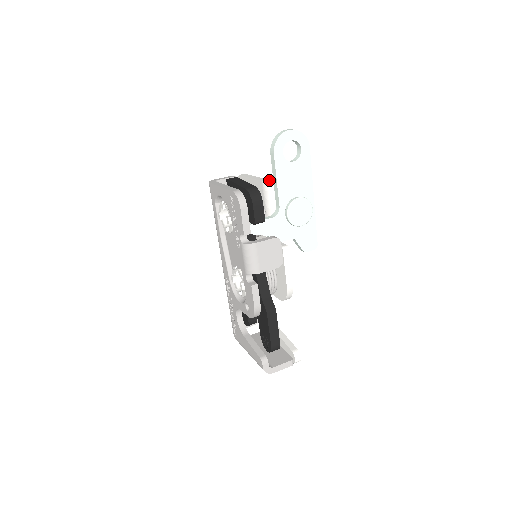
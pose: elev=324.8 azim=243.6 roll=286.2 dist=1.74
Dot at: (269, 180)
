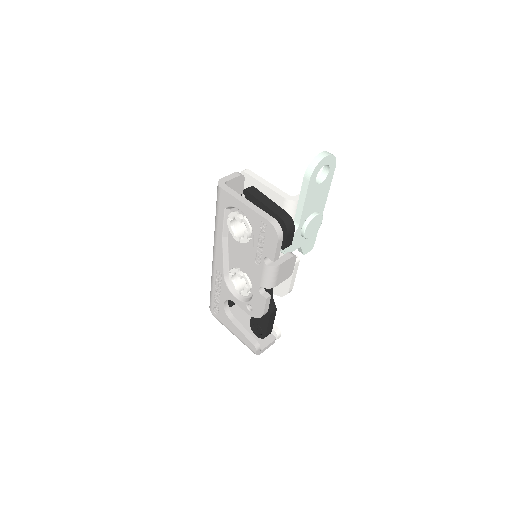
Dot at: (292, 197)
